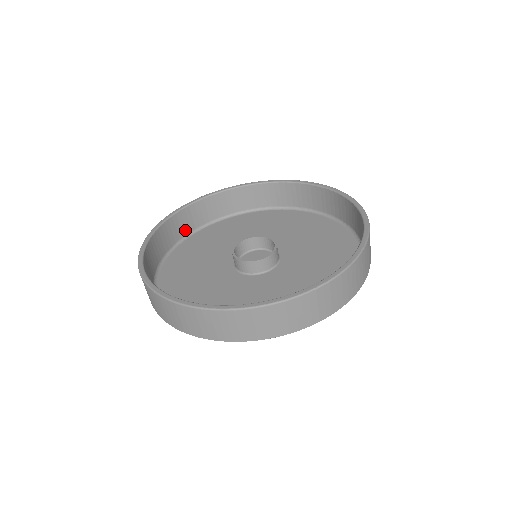
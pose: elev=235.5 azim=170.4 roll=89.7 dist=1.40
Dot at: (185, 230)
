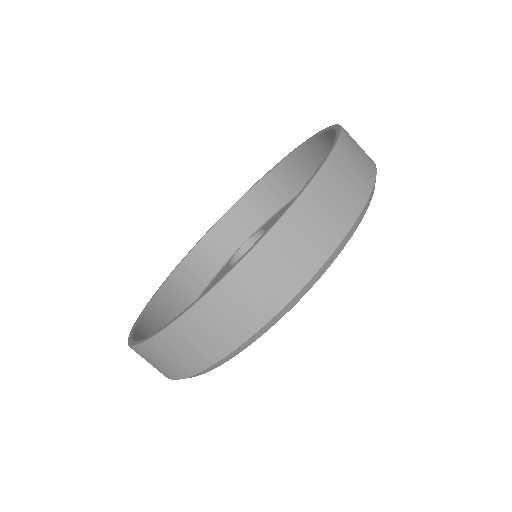
Dot at: occluded
